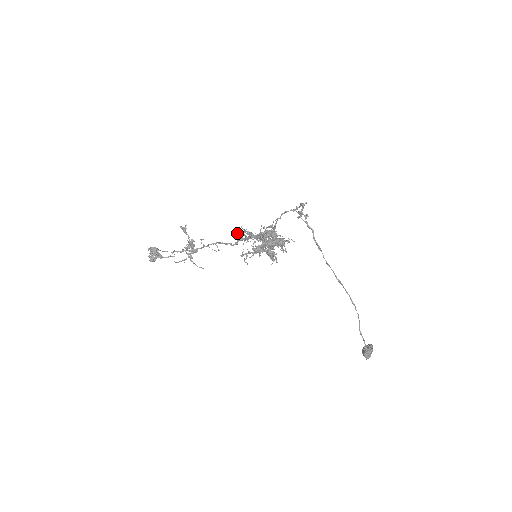
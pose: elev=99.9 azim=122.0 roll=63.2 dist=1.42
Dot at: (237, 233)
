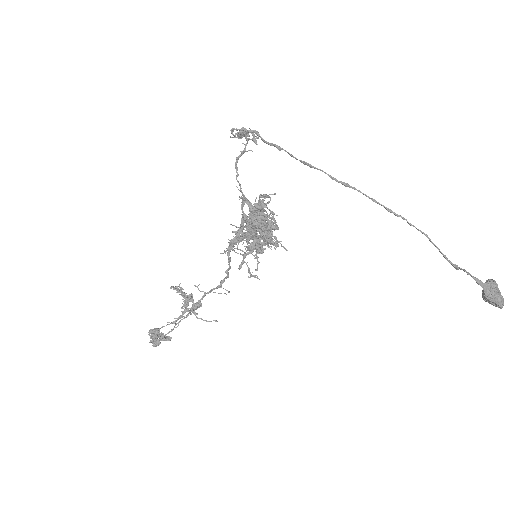
Dot at: occluded
